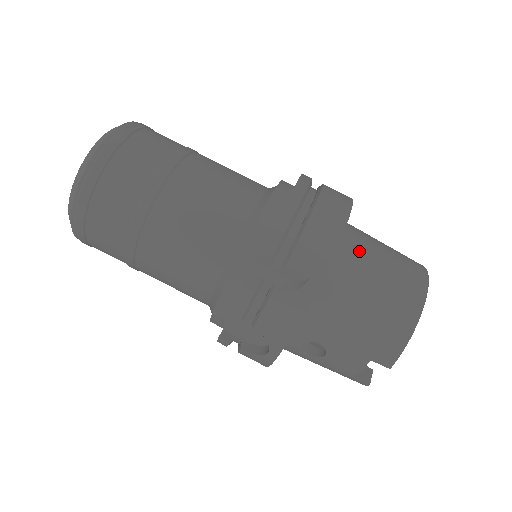
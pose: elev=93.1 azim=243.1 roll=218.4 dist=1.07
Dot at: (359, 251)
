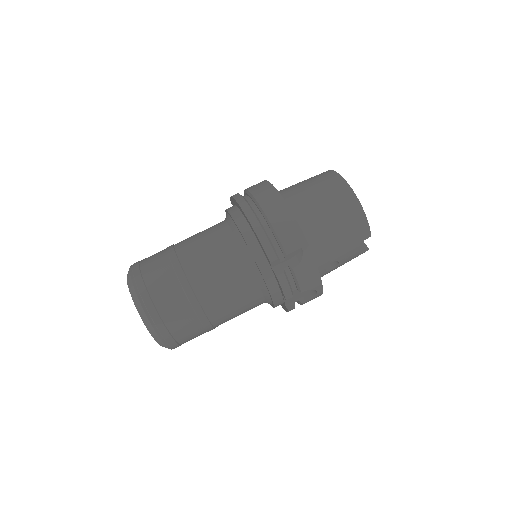
Dot at: (303, 205)
